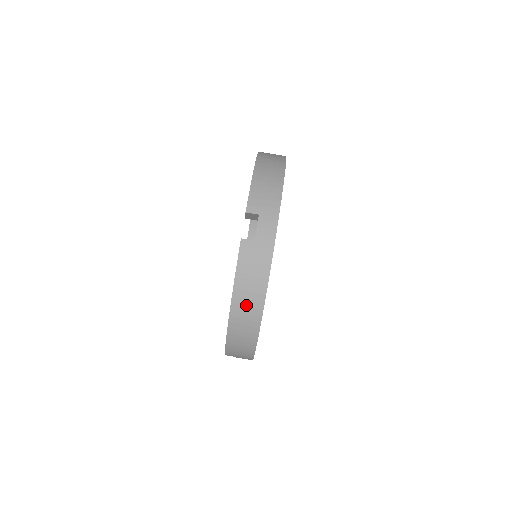
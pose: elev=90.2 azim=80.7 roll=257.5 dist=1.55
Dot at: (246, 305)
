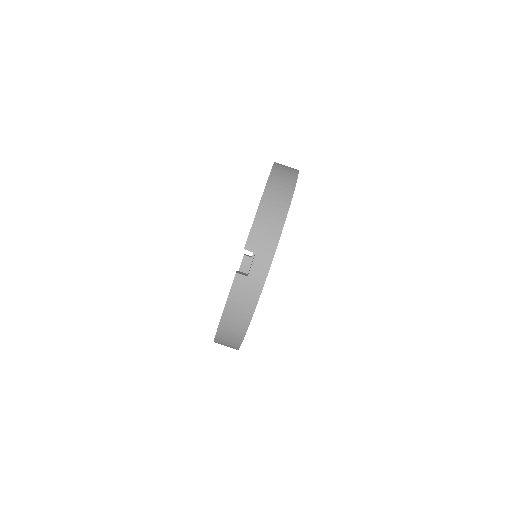
Dot at: (233, 324)
